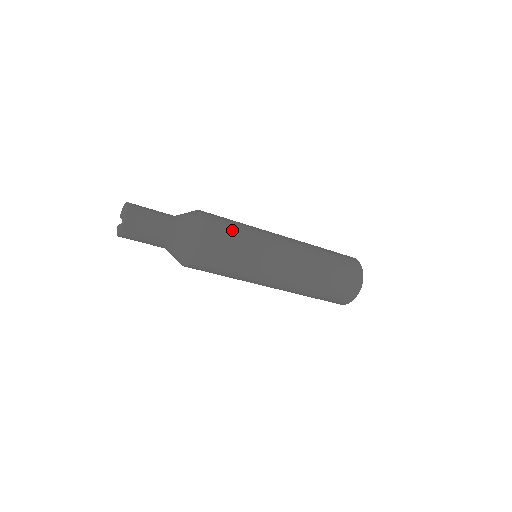
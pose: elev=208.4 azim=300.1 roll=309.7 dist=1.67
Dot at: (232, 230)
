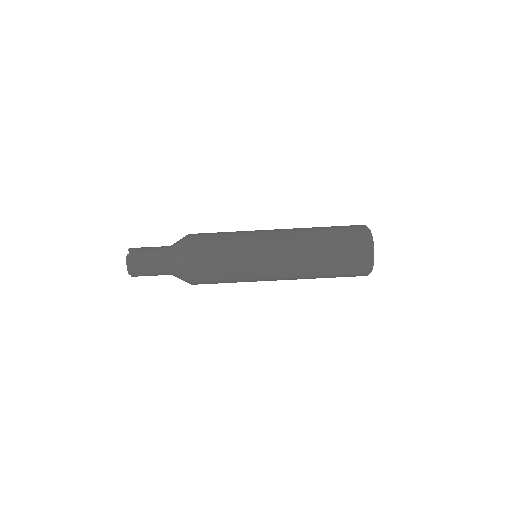
Dot at: occluded
